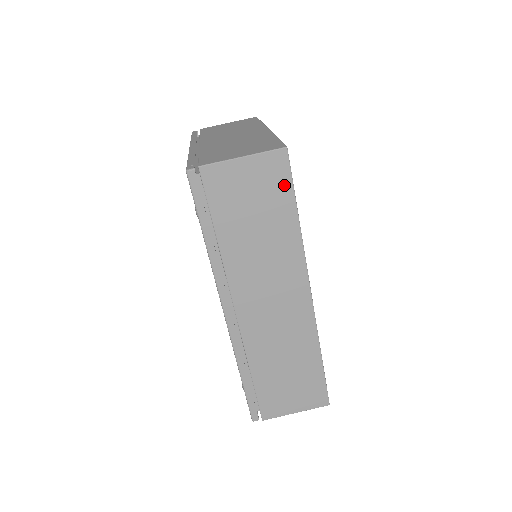
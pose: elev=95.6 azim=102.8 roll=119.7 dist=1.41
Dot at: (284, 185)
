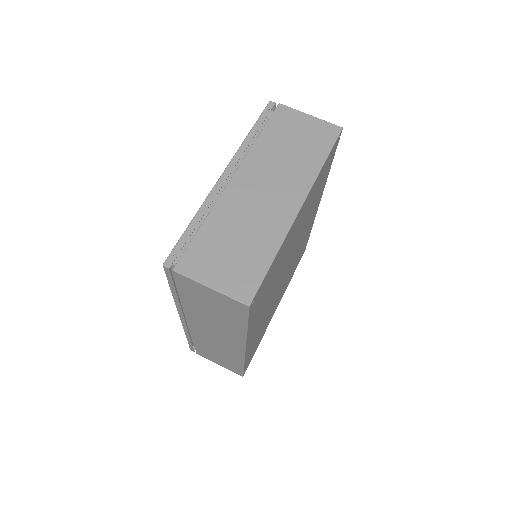
Dot at: (240, 315)
